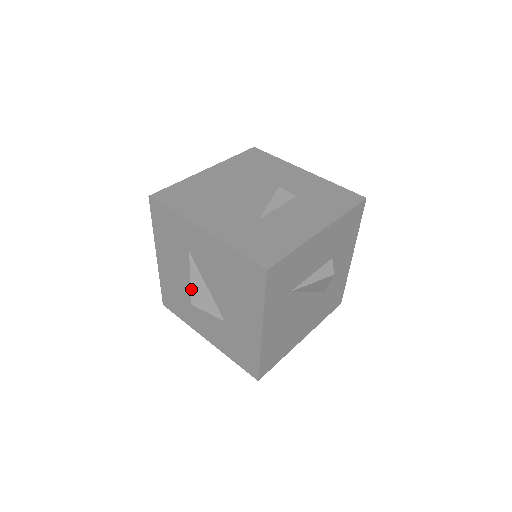
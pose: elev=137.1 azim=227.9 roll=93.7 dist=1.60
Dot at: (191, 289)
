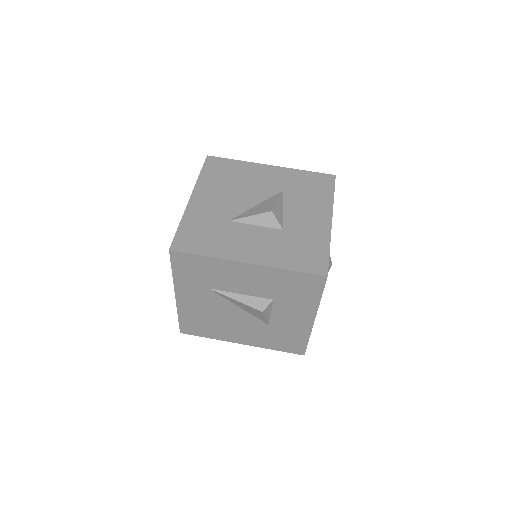
Dot at: occluded
